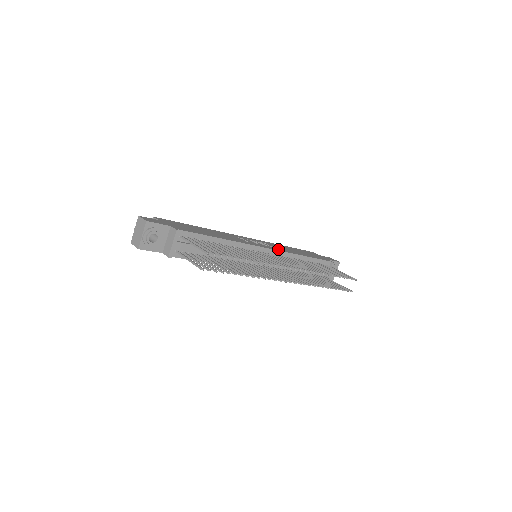
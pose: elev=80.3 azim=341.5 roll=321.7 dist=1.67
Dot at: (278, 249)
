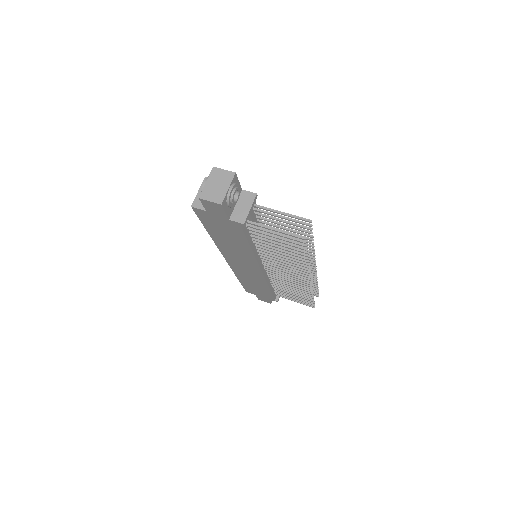
Dot at: occluded
